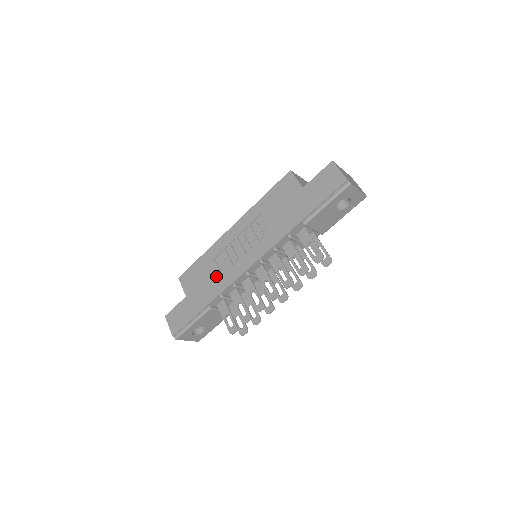
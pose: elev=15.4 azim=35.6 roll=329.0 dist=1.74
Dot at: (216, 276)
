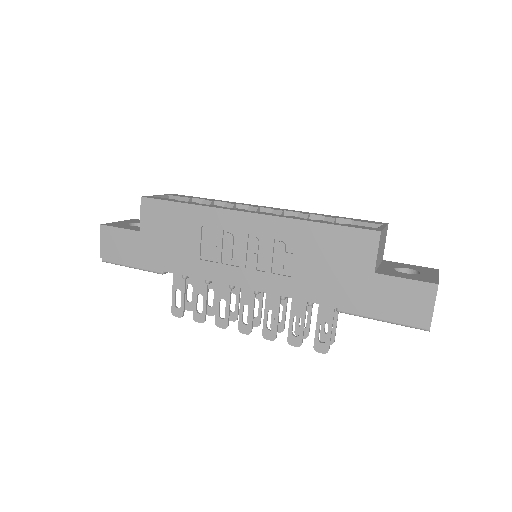
Dot at: (191, 251)
